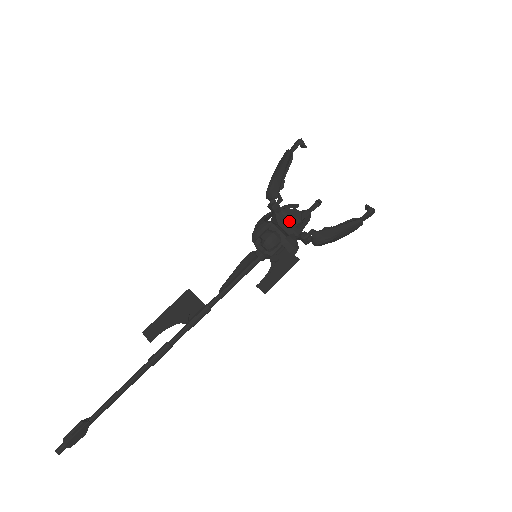
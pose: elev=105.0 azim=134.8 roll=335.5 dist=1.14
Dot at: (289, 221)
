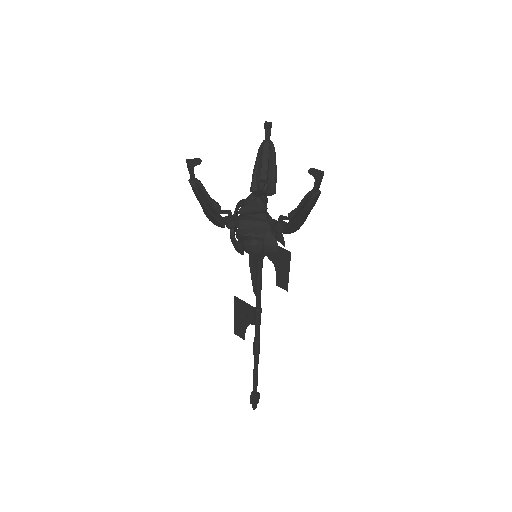
Dot at: (254, 222)
